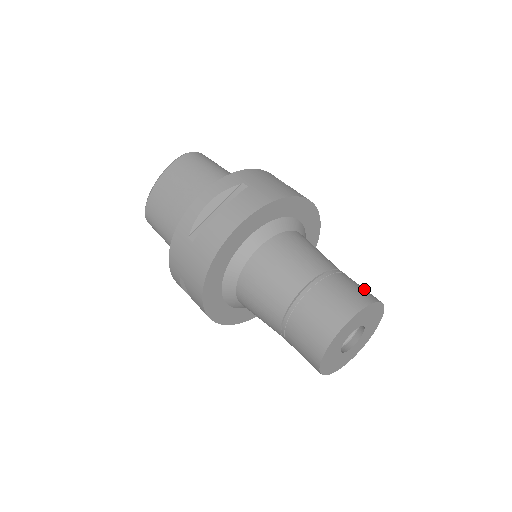
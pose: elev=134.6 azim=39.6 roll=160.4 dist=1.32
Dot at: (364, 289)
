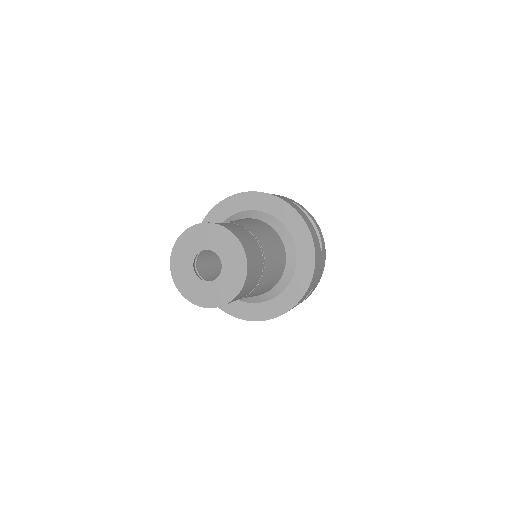
Dot at: (240, 232)
